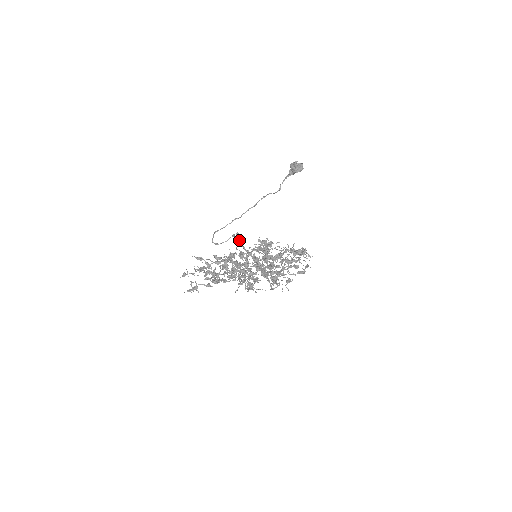
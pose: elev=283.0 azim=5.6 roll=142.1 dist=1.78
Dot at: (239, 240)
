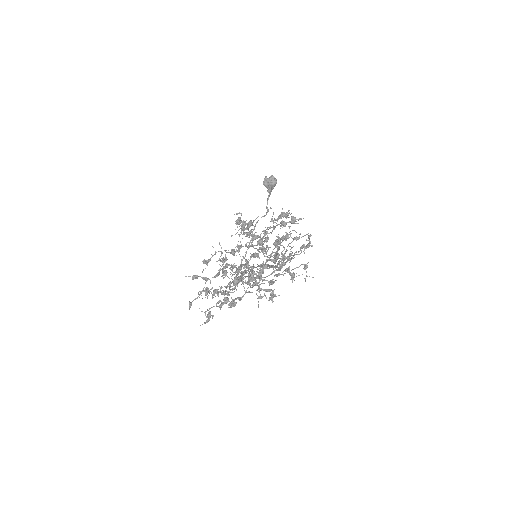
Dot at: occluded
